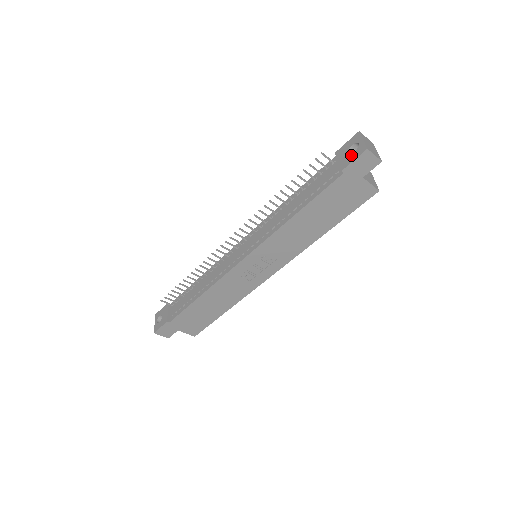
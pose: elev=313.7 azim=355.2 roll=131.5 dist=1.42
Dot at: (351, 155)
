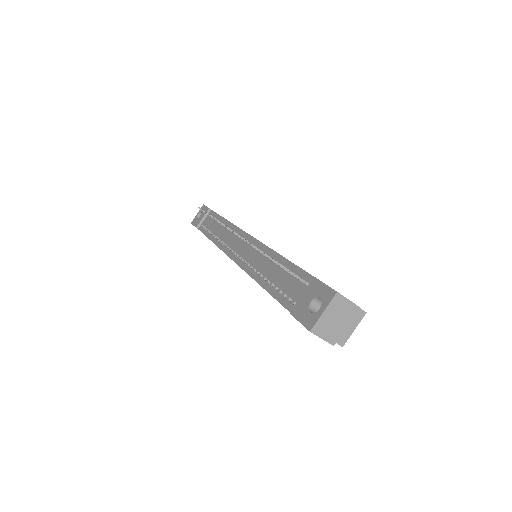
Dot at: (306, 310)
